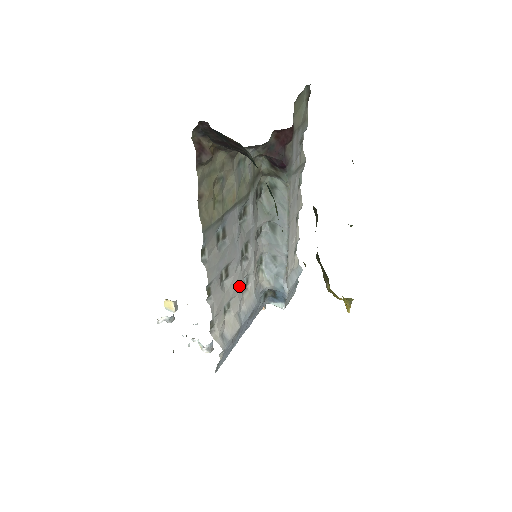
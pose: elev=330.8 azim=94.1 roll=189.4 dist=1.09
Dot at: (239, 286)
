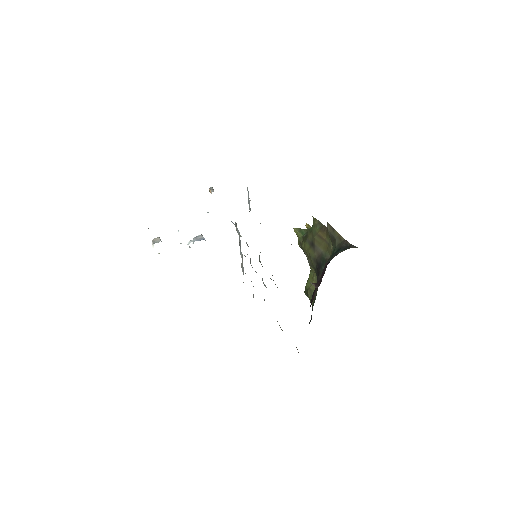
Dot at: occluded
